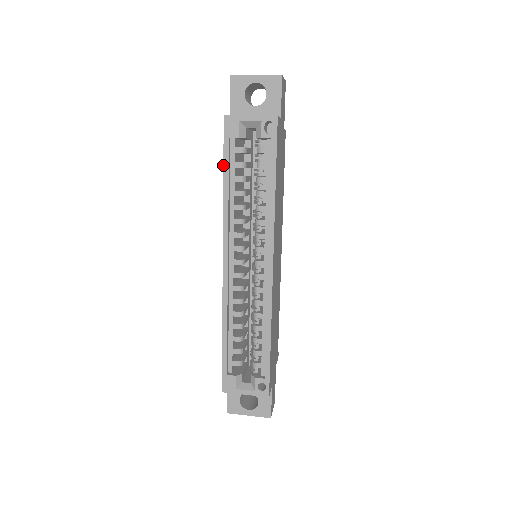
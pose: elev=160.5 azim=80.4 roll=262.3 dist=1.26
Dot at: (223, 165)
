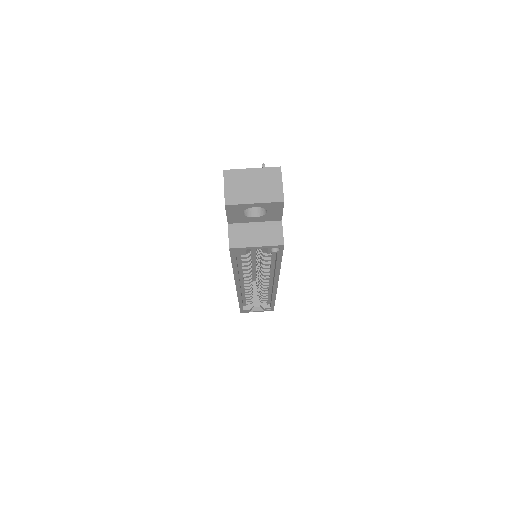
Dot at: occluded
